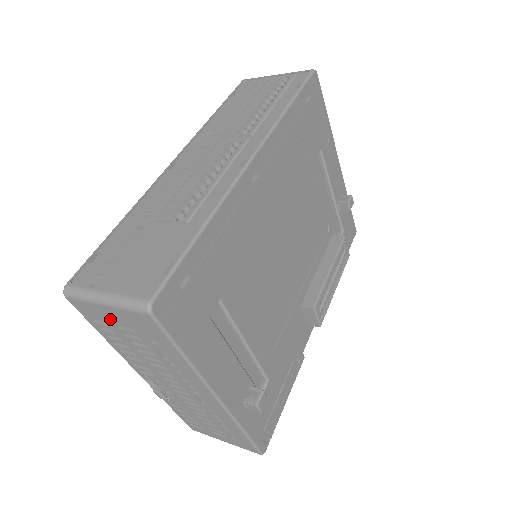
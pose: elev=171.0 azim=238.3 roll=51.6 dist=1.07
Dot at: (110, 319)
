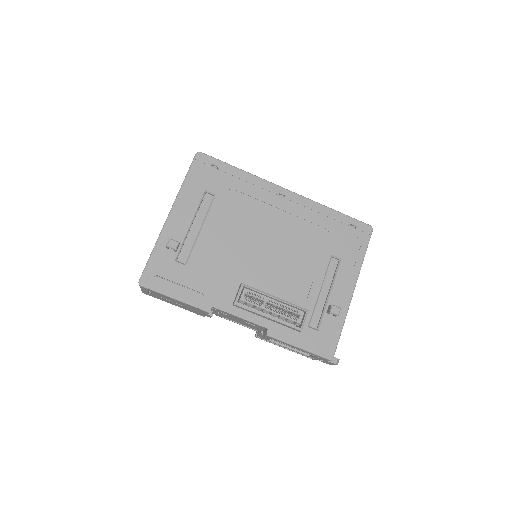
Dot at: occluded
